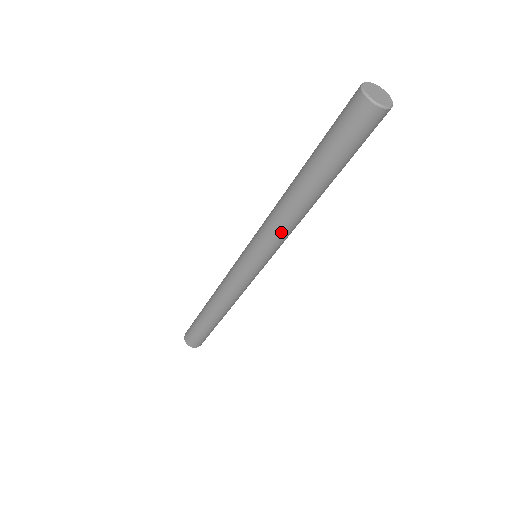
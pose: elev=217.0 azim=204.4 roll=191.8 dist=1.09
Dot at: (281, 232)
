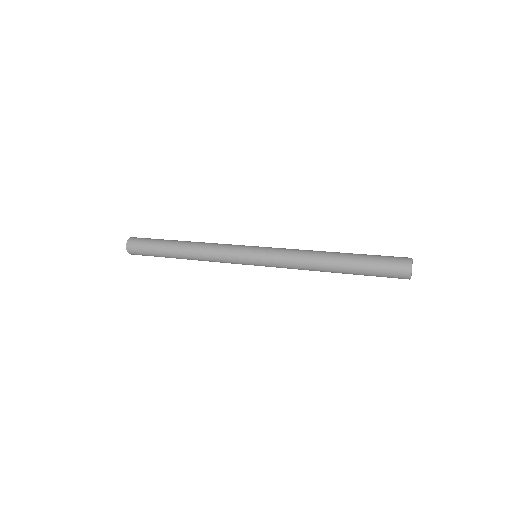
Dot at: occluded
